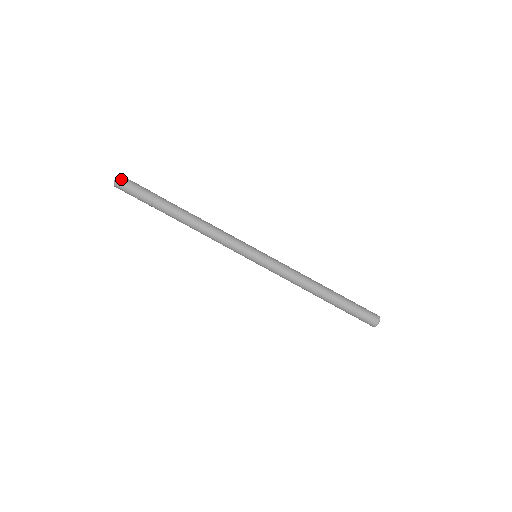
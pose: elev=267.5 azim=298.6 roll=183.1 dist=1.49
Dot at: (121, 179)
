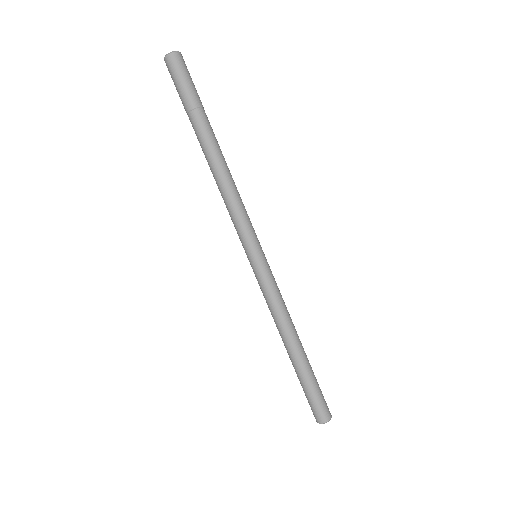
Dot at: (179, 57)
